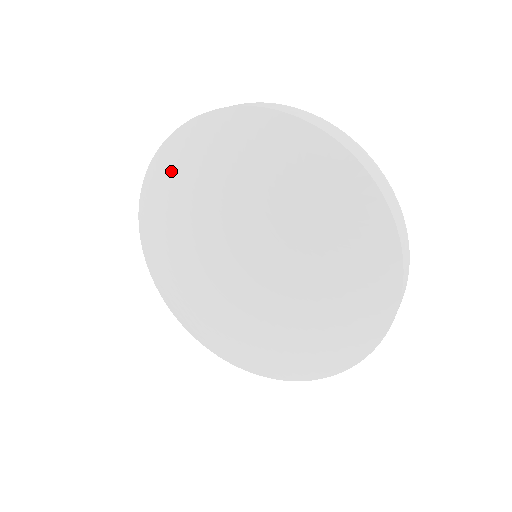
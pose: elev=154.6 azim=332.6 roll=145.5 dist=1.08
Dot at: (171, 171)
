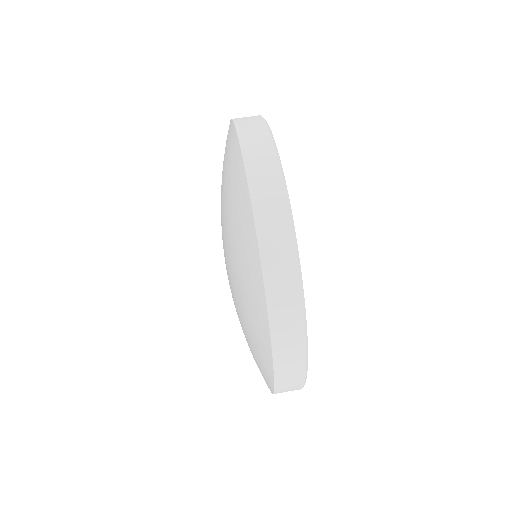
Dot at: (235, 194)
